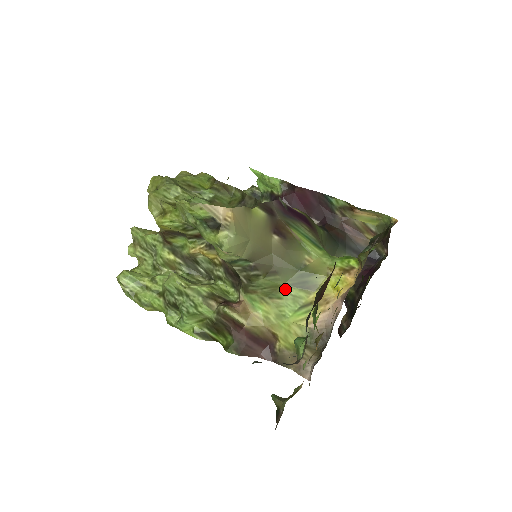
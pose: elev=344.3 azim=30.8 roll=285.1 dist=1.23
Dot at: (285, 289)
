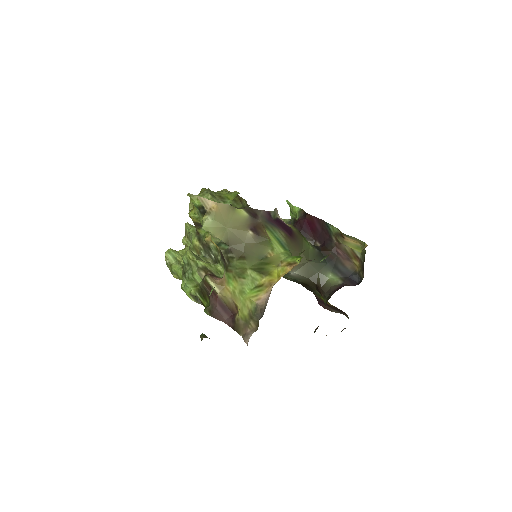
Dot at: (248, 272)
